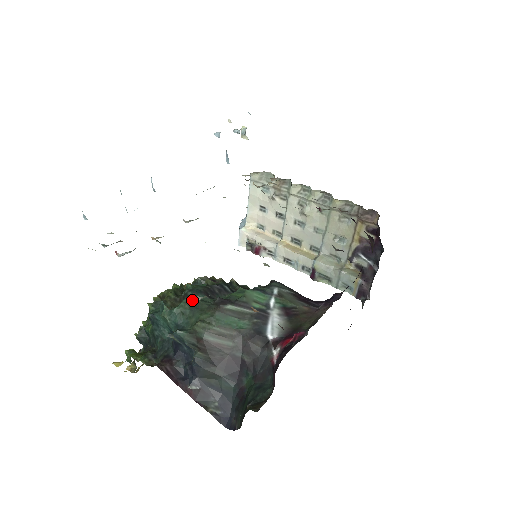
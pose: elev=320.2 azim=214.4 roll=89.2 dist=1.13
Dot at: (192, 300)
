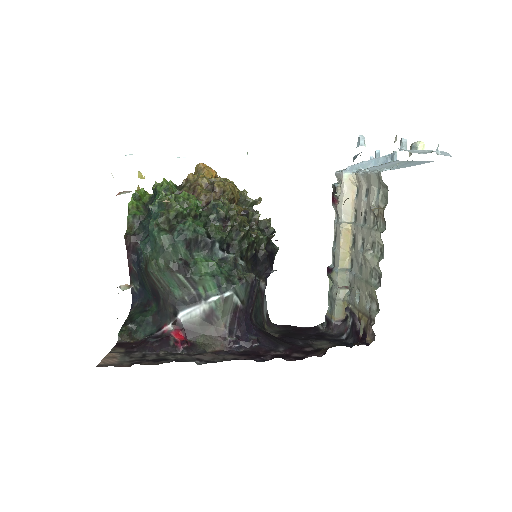
Dot at: (170, 241)
